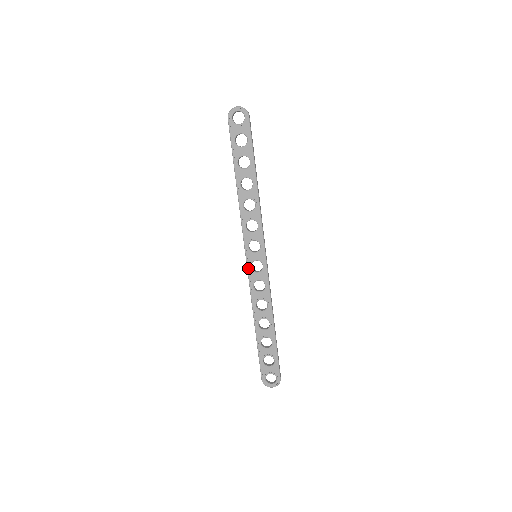
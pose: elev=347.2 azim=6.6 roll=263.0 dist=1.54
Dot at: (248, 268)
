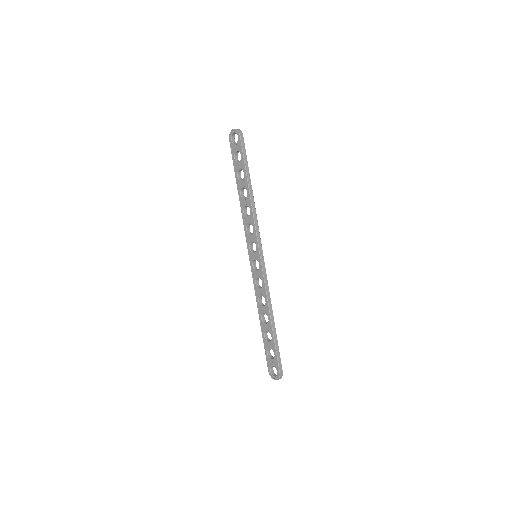
Dot at: (251, 266)
